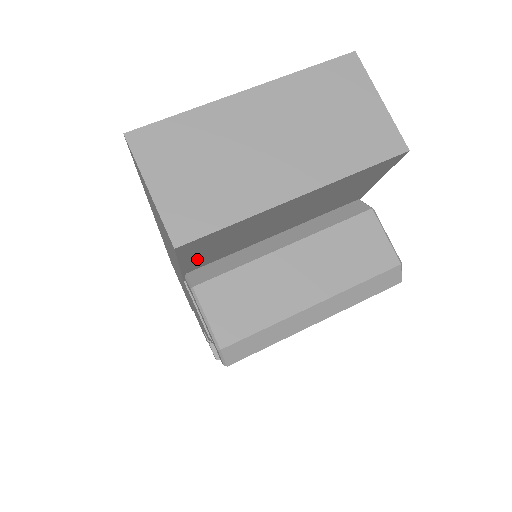
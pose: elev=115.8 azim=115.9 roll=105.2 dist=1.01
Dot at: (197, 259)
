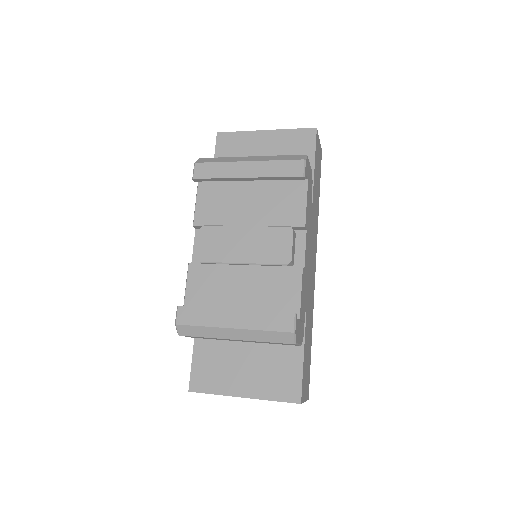
Dot at: occluded
